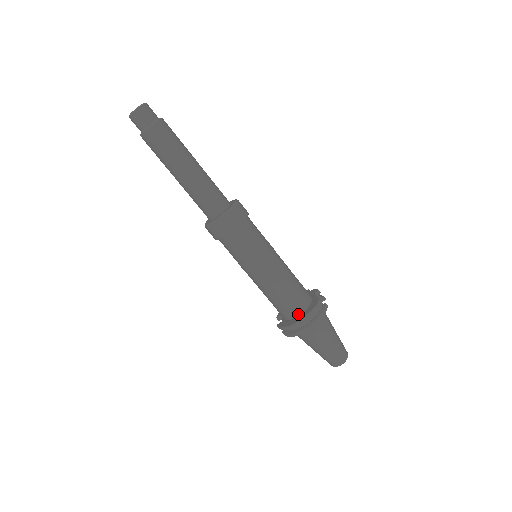
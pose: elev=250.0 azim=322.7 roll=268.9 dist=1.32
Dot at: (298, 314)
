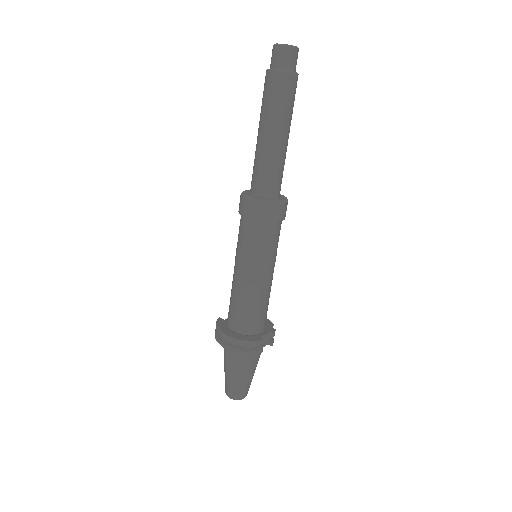
Dot at: (235, 330)
